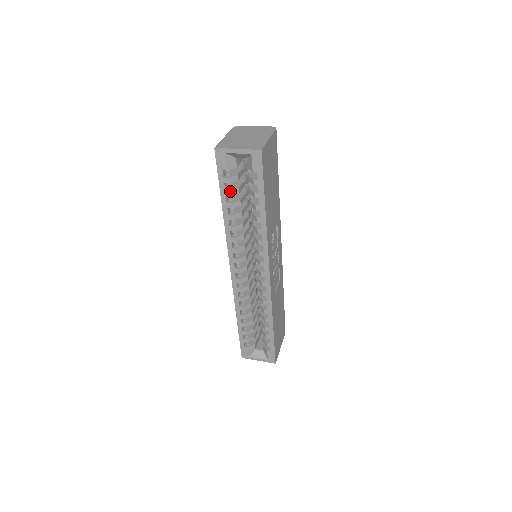
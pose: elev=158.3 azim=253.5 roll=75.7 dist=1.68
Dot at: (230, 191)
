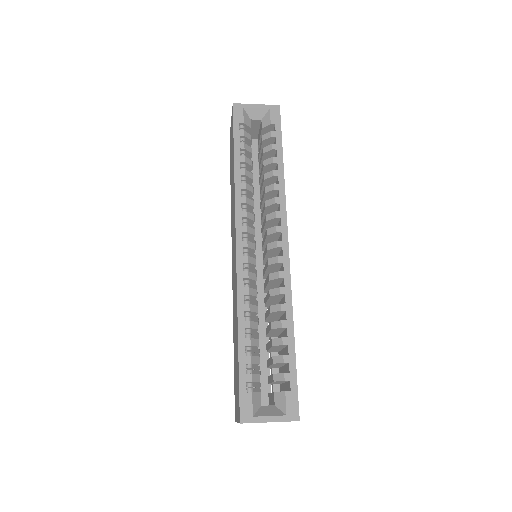
Dot at: (245, 144)
